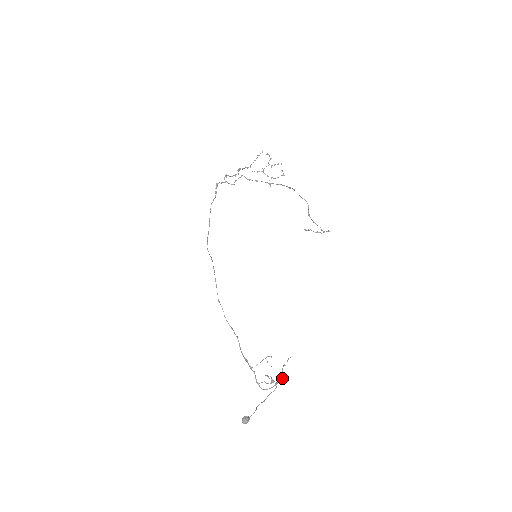
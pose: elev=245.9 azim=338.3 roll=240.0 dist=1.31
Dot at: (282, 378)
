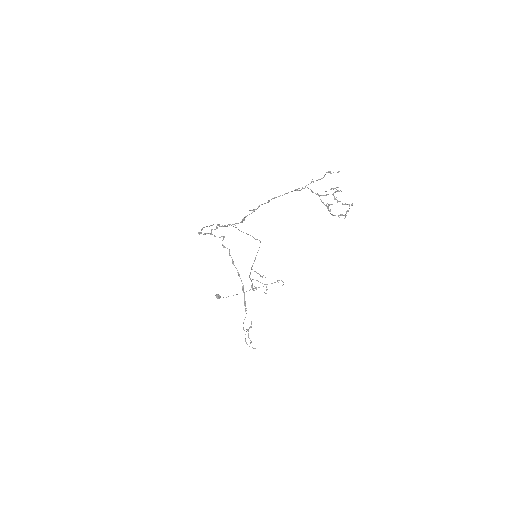
Dot at: (267, 289)
